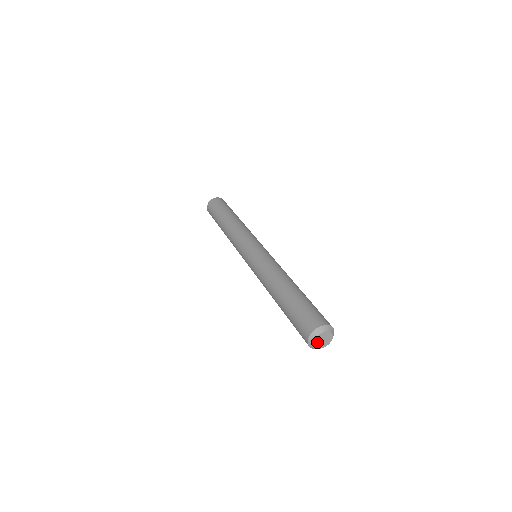
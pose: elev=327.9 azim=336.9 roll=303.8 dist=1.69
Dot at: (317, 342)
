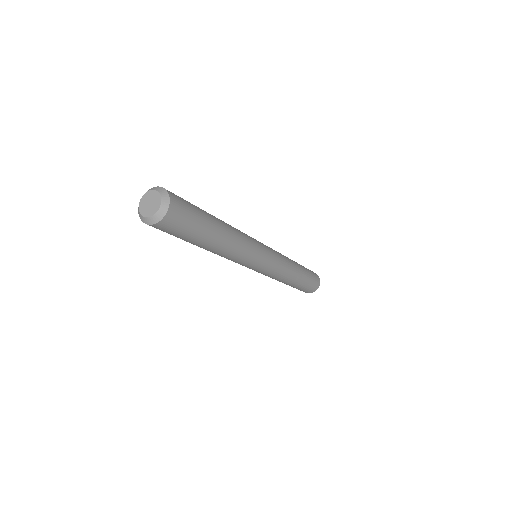
Dot at: (144, 202)
